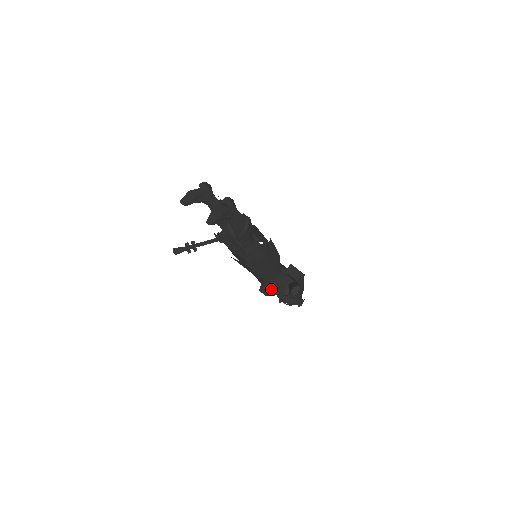
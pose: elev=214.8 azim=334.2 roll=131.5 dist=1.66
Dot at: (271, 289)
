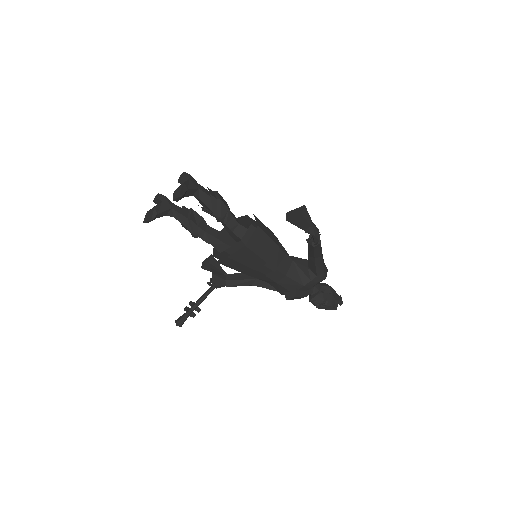
Dot at: (295, 283)
